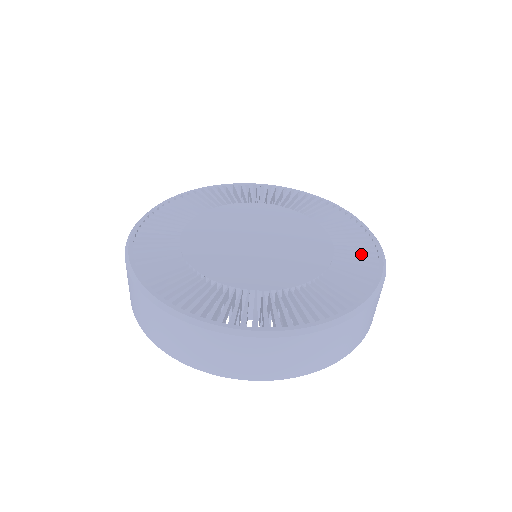
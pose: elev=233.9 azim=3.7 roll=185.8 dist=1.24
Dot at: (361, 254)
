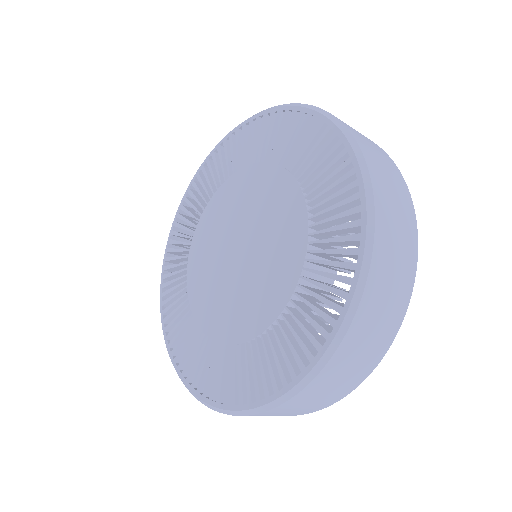
Dot at: (293, 351)
